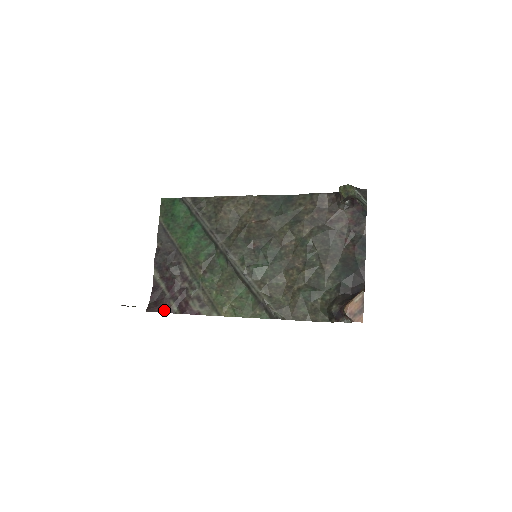
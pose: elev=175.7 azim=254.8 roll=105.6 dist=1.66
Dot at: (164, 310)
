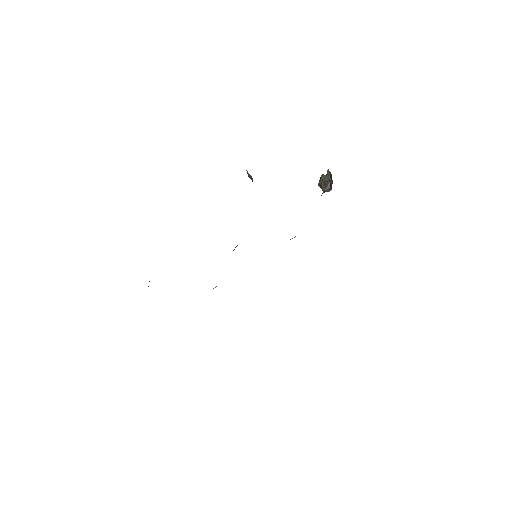
Dot at: occluded
